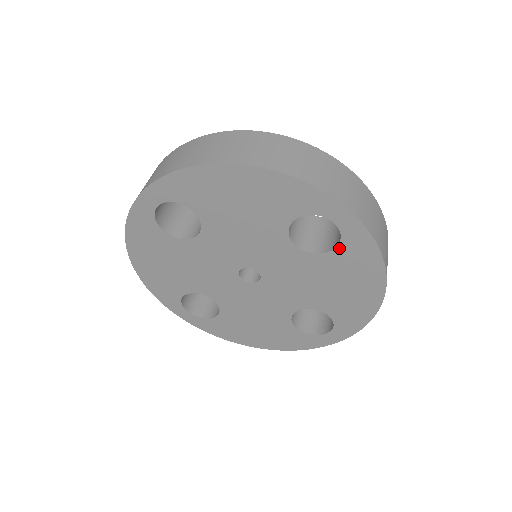
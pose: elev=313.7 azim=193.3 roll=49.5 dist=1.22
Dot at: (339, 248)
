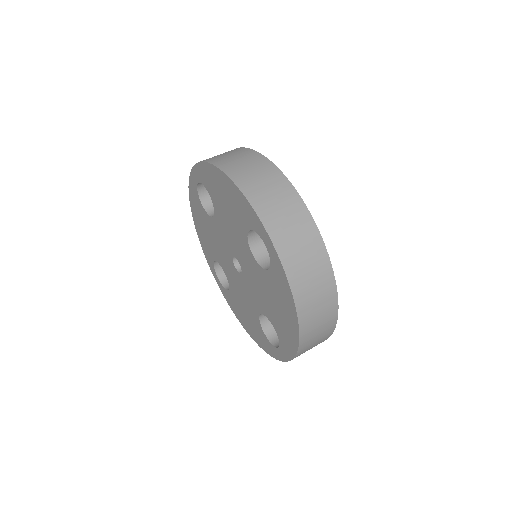
Dot at: (271, 270)
